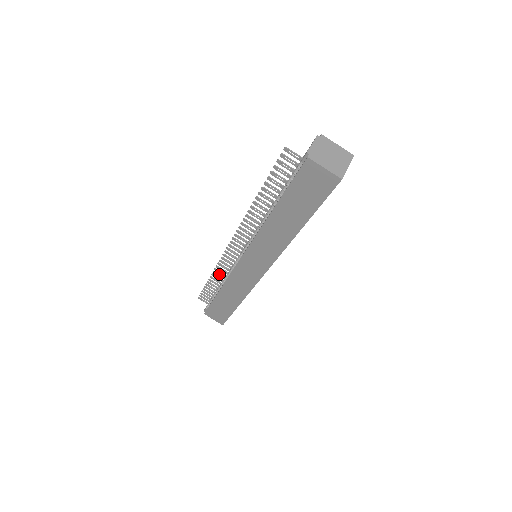
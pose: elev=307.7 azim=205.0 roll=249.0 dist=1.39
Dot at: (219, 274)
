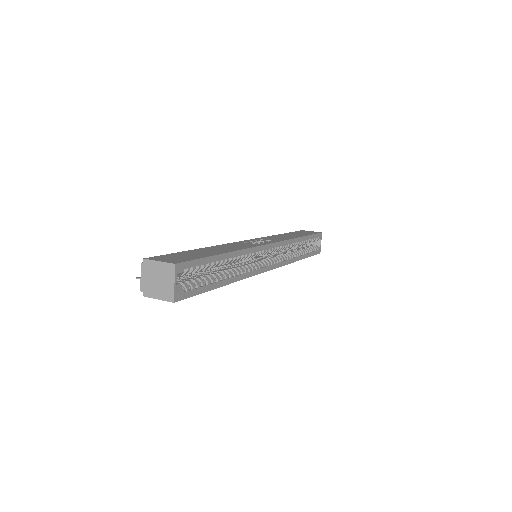
Dot at: occluded
